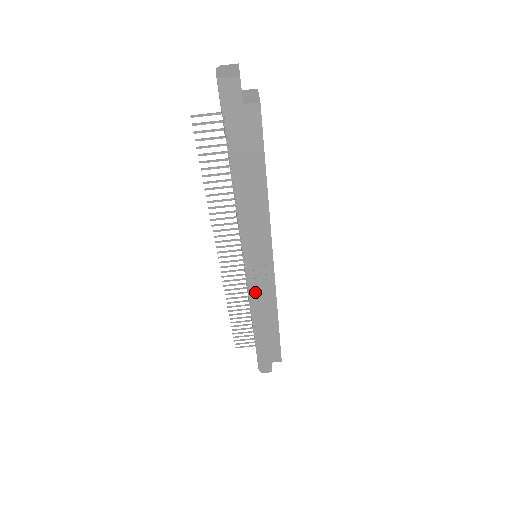
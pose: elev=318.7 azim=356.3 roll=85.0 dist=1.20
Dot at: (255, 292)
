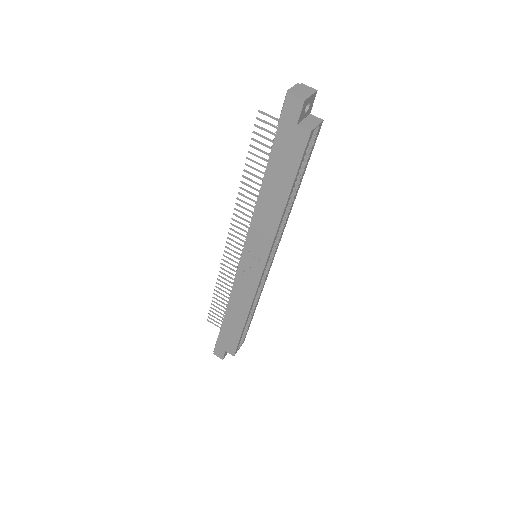
Dot at: (239, 284)
